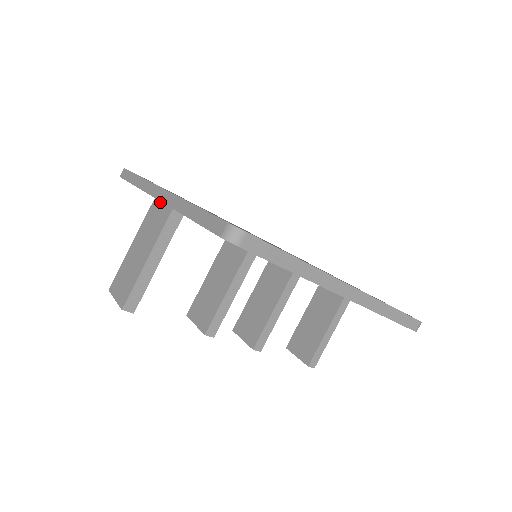
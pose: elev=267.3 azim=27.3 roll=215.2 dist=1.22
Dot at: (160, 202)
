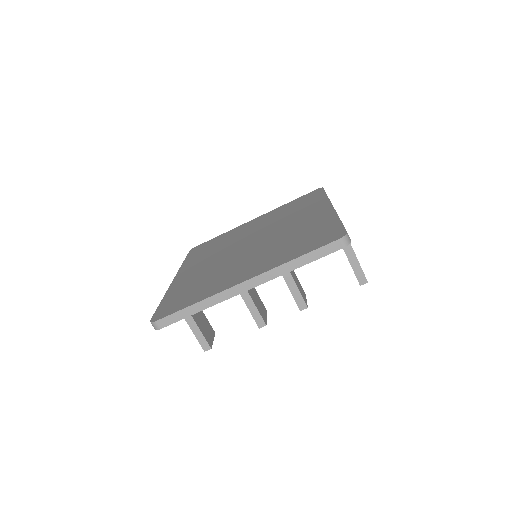
Dot at: occluded
